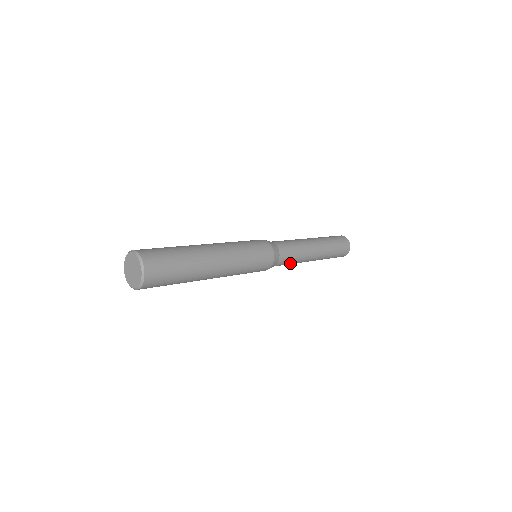
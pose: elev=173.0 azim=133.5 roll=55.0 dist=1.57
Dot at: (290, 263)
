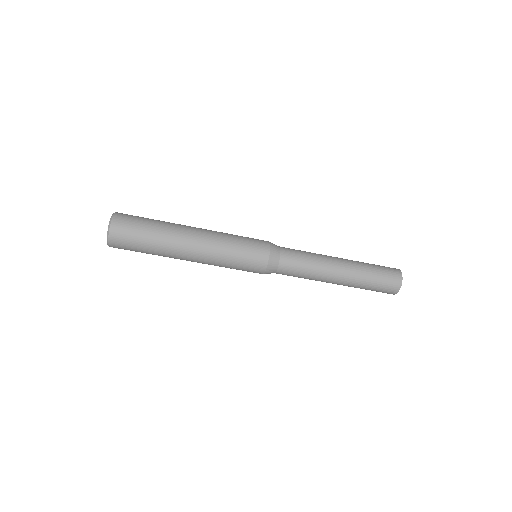
Dot at: (303, 265)
